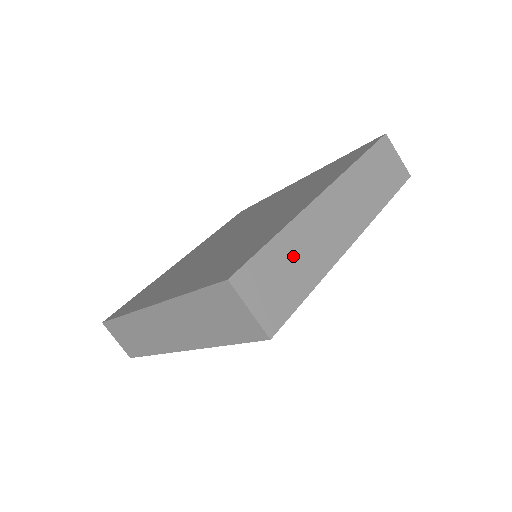
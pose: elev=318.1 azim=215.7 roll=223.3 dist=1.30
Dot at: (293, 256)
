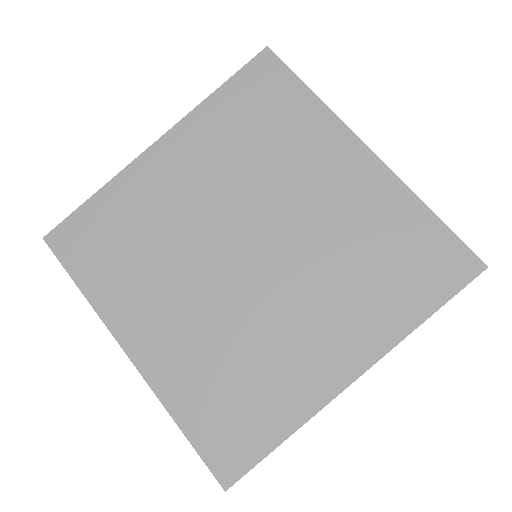
Dot at: occluded
